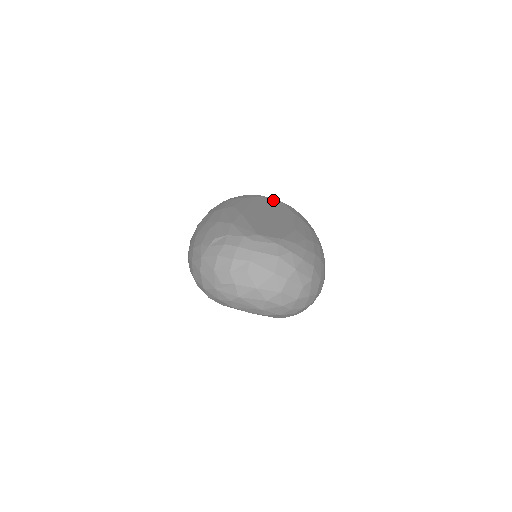
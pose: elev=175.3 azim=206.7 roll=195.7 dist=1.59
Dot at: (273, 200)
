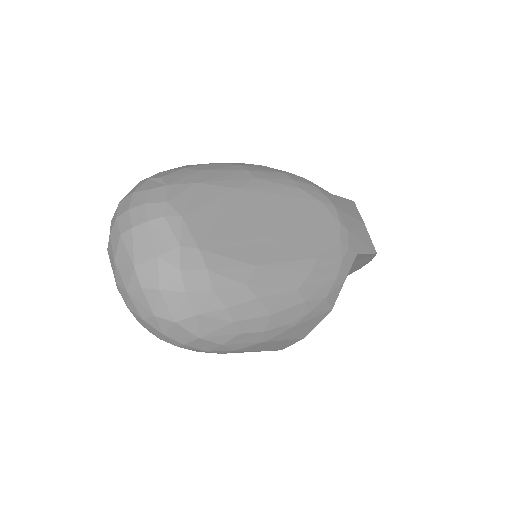
Dot at: (334, 224)
